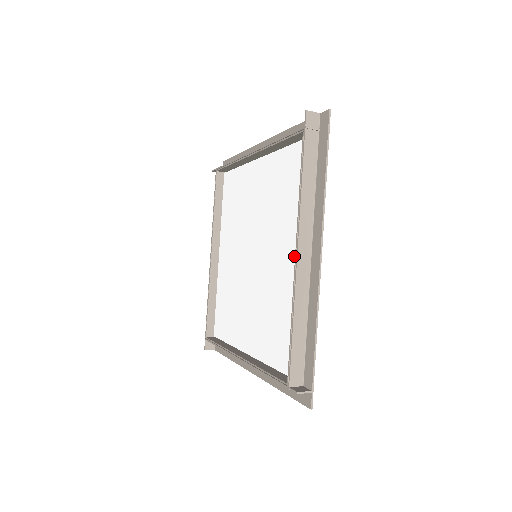
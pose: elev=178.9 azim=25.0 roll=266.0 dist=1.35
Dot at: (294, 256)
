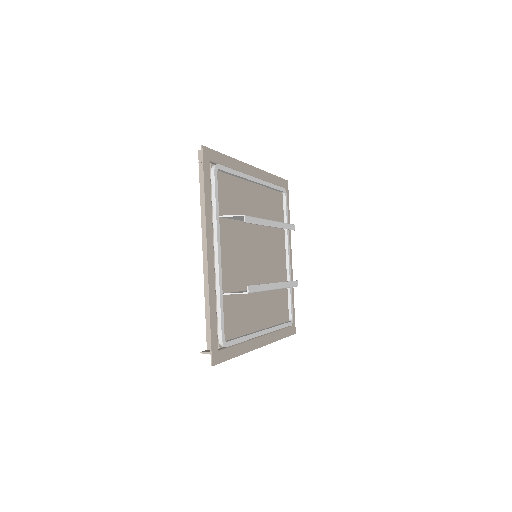
Dot at: occluded
